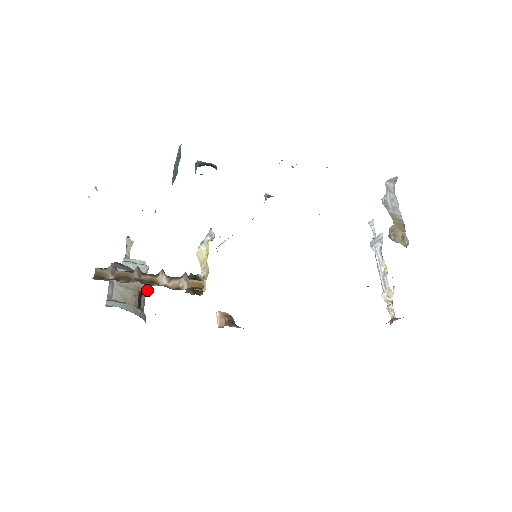
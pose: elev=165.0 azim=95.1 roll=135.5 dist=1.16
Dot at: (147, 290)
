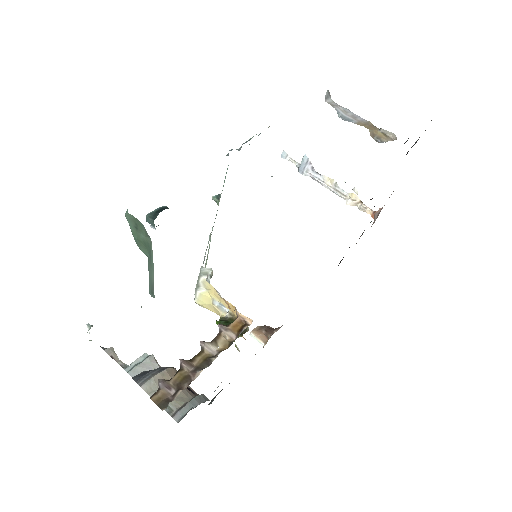
Dot at: occluded
